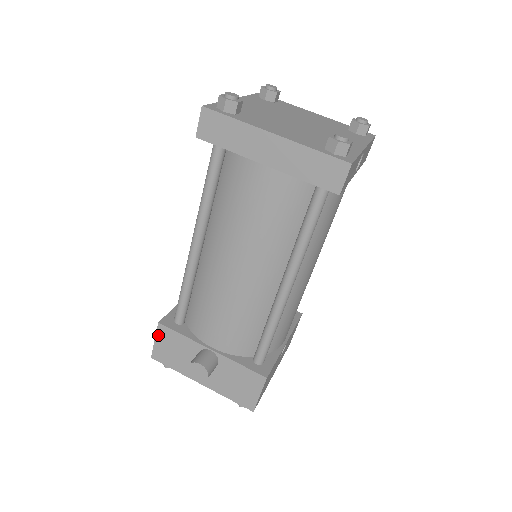
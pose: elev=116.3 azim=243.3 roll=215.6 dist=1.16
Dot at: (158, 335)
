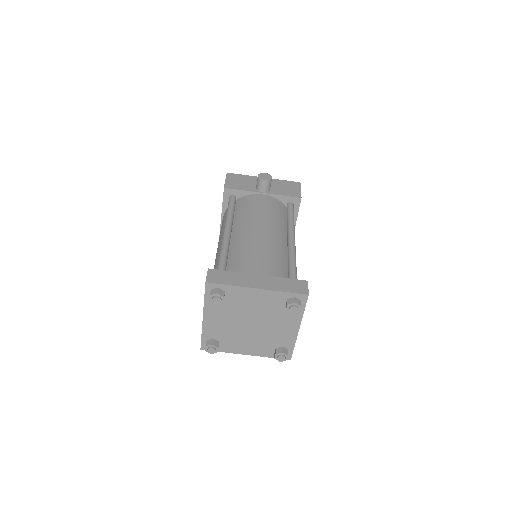
Dot at: occluded
